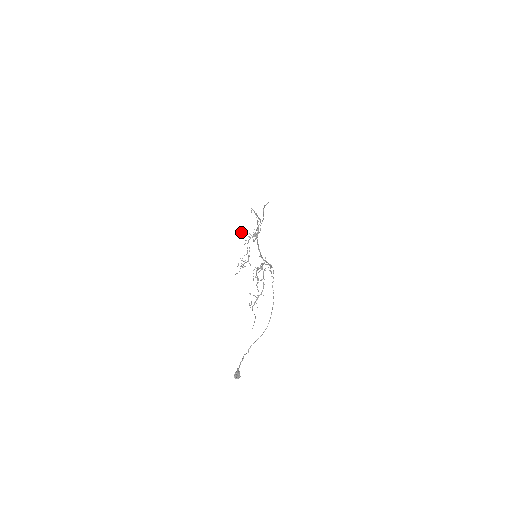
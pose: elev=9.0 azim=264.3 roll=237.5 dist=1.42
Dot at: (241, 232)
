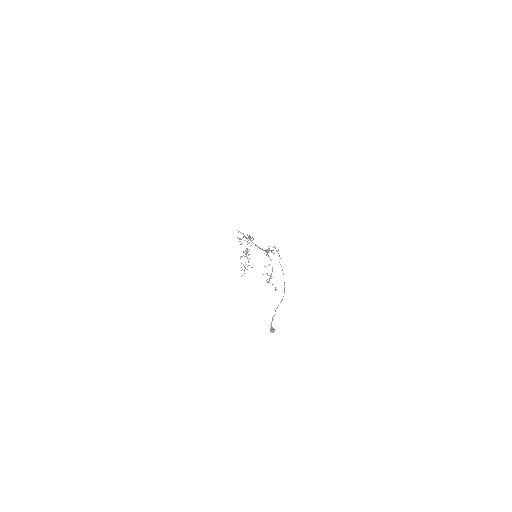
Dot at: occluded
